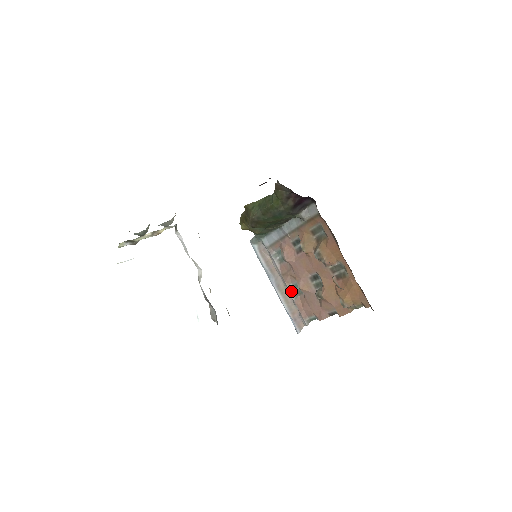
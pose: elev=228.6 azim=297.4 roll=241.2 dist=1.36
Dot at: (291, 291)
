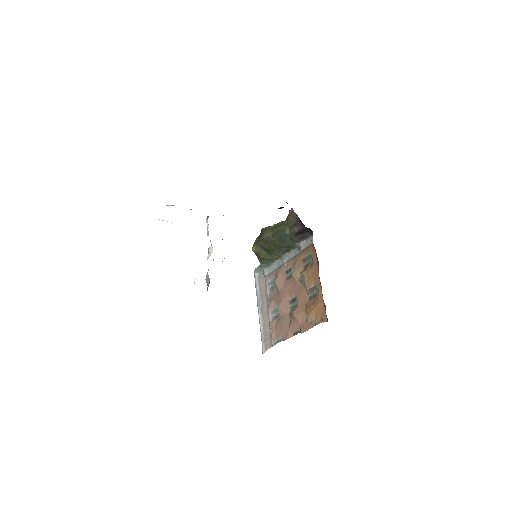
Dot at: (271, 315)
